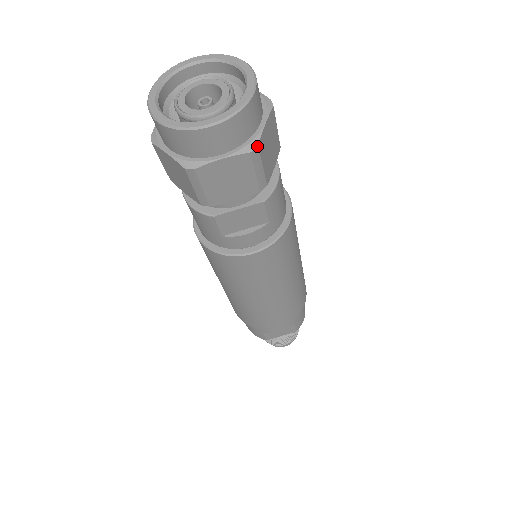
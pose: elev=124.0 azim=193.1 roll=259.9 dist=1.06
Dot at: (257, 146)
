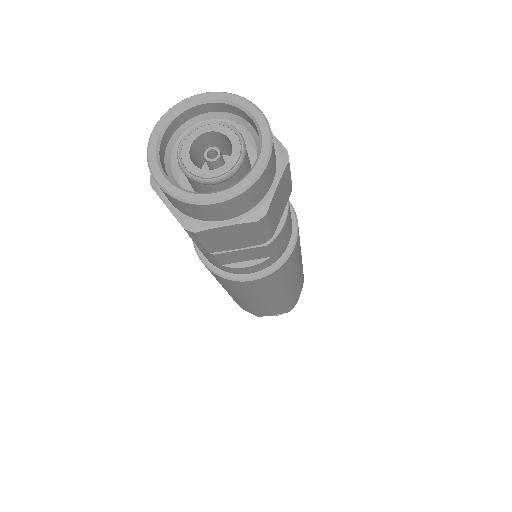
Dot at: (265, 214)
